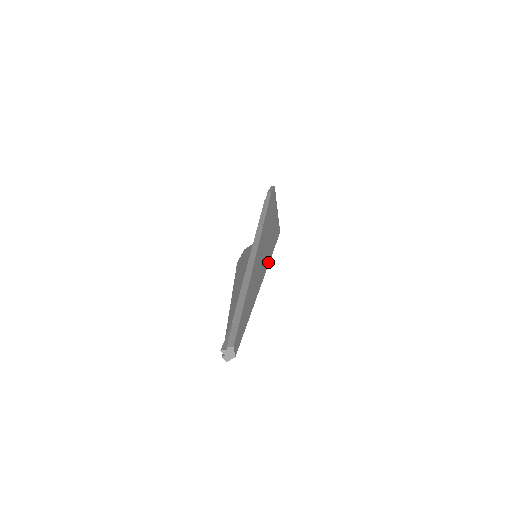
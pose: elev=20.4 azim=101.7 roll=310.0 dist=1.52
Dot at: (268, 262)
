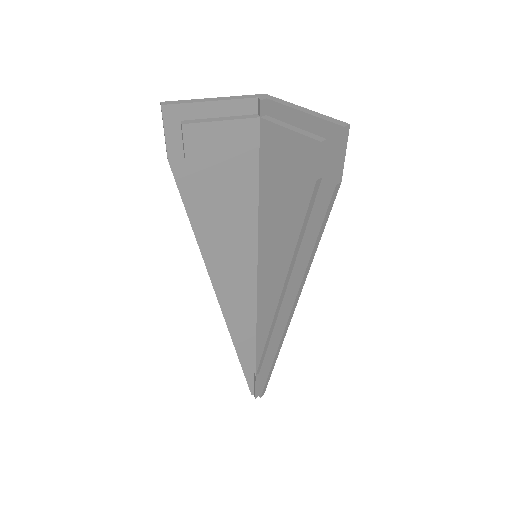
Dot at: occluded
